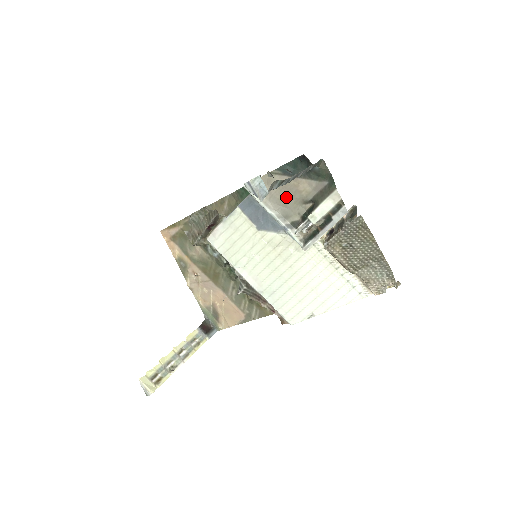
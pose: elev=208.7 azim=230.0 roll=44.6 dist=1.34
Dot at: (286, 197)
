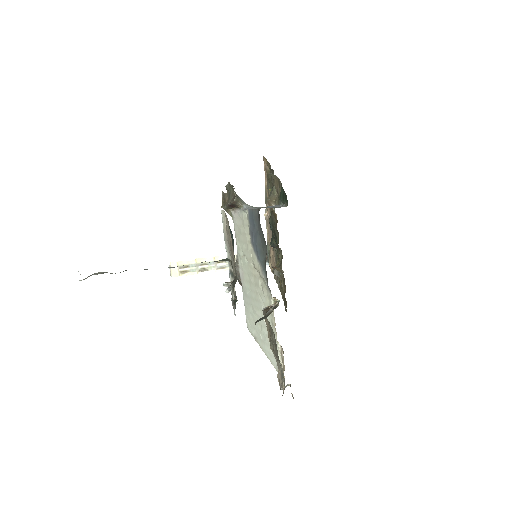
Dot at: (231, 251)
